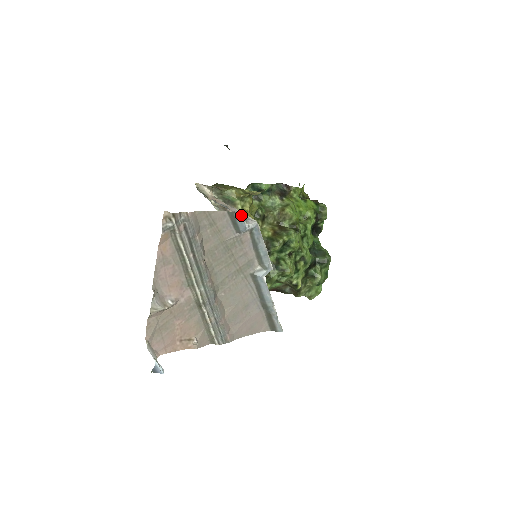
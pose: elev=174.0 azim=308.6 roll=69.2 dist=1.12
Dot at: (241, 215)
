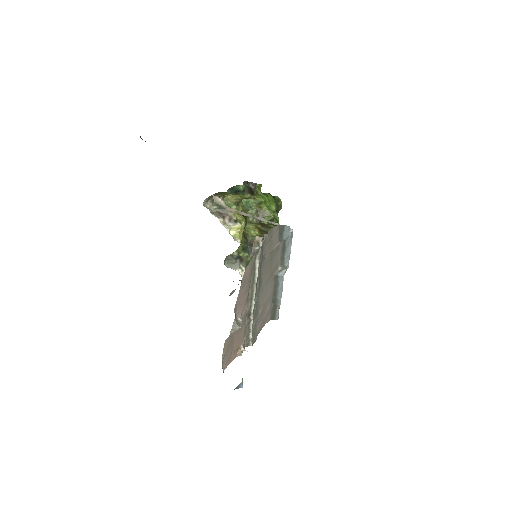
Dot at: (289, 226)
